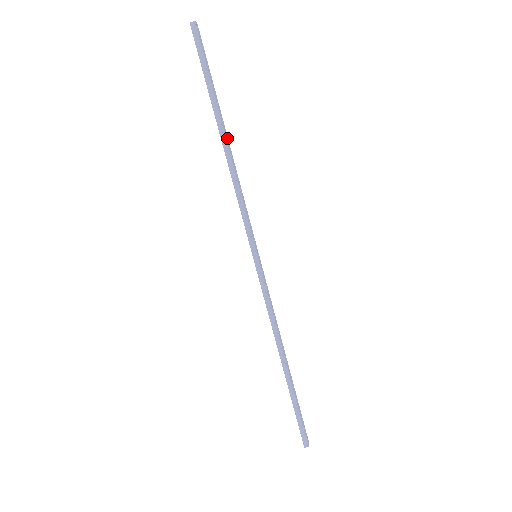
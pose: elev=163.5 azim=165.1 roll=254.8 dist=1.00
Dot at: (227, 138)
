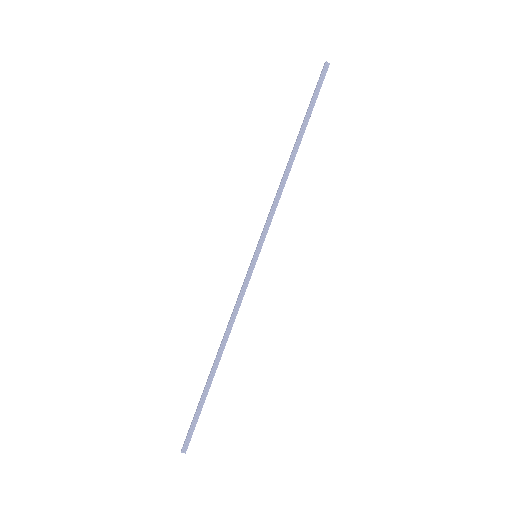
Dot at: (295, 155)
